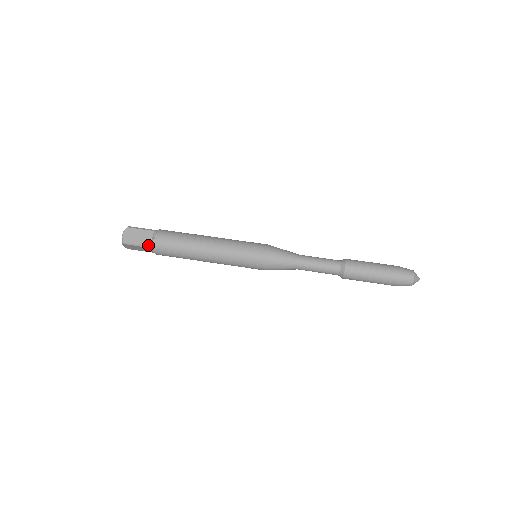
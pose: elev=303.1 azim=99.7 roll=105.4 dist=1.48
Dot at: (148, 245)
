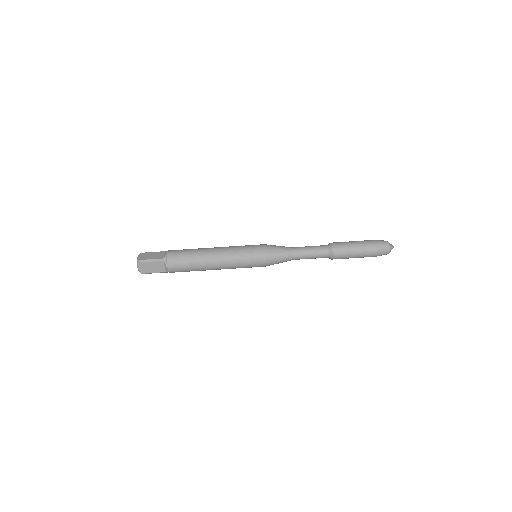
Dot at: (164, 272)
